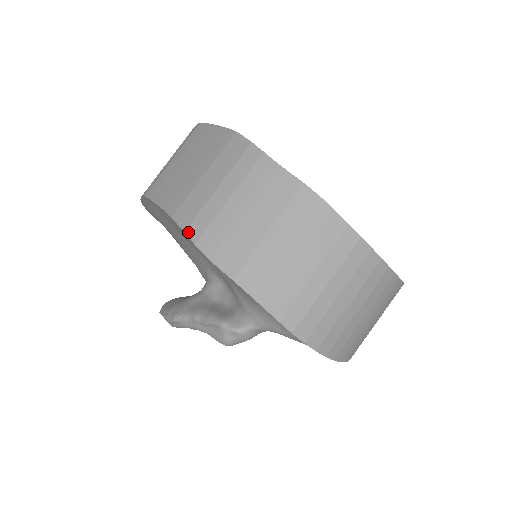
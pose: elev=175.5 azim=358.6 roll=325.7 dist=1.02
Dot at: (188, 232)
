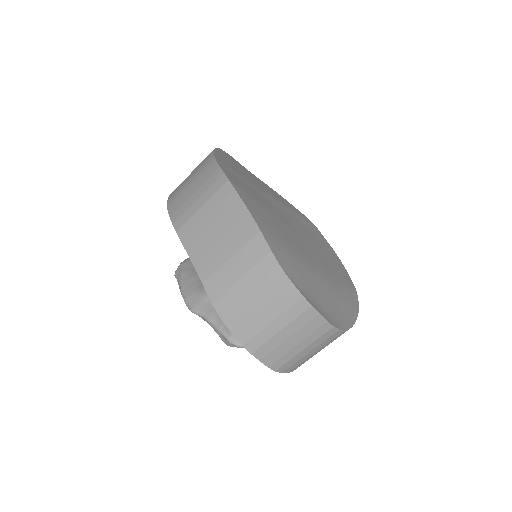
Dot at: (215, 305)
